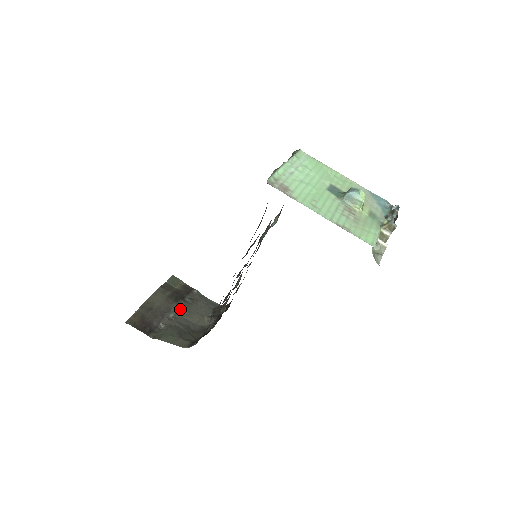
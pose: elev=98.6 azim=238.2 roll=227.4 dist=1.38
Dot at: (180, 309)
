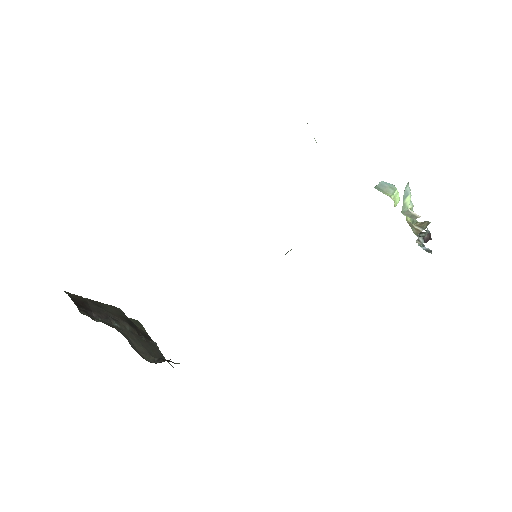
Dot at: (129, 331)
